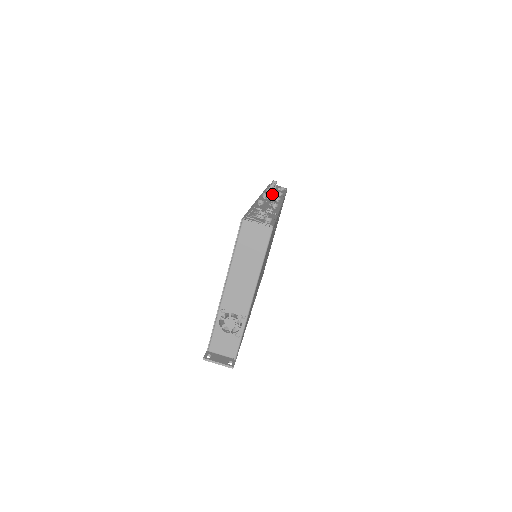
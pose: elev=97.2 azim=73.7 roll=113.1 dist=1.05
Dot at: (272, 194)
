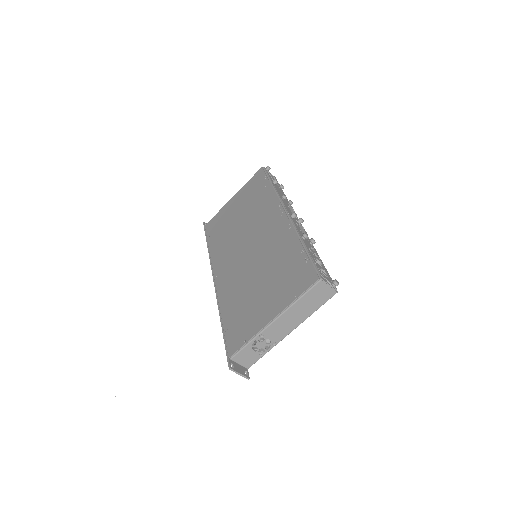
Dot at: (286, 202)
